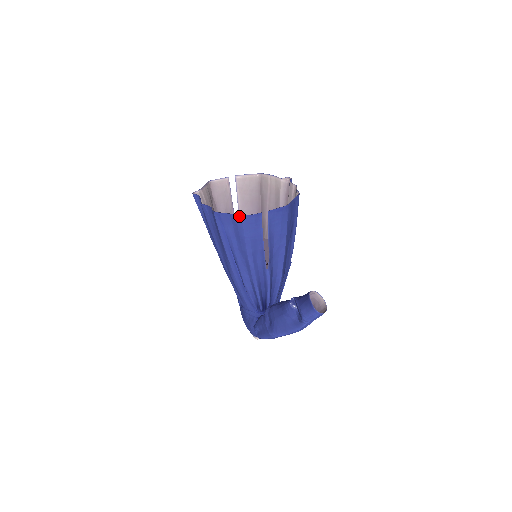
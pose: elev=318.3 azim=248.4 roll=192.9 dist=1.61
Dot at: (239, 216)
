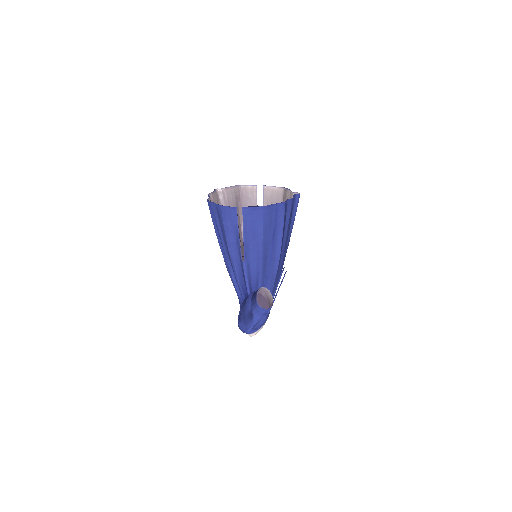
Dot at: (220, 206)
